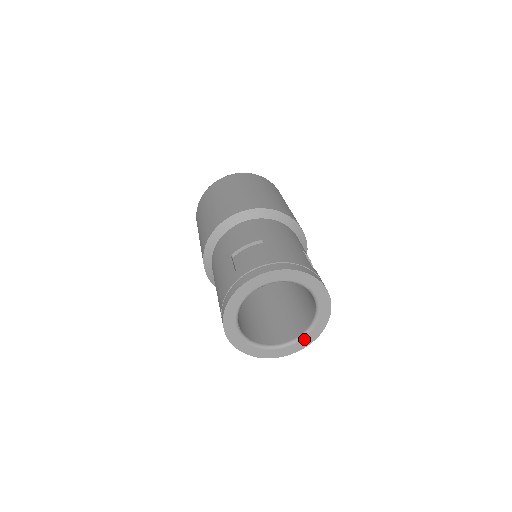
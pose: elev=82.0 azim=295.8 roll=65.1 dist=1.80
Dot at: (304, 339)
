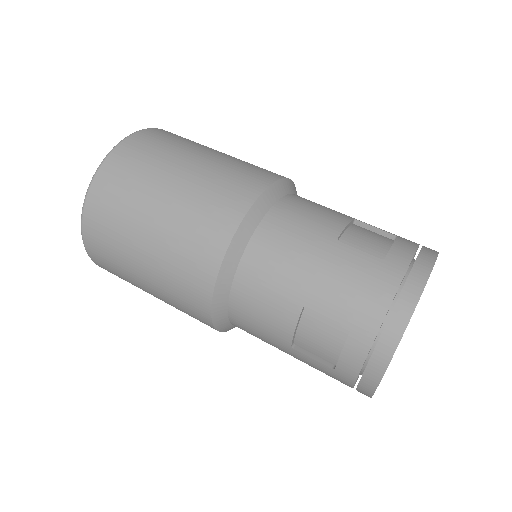
Dot at: occluded
